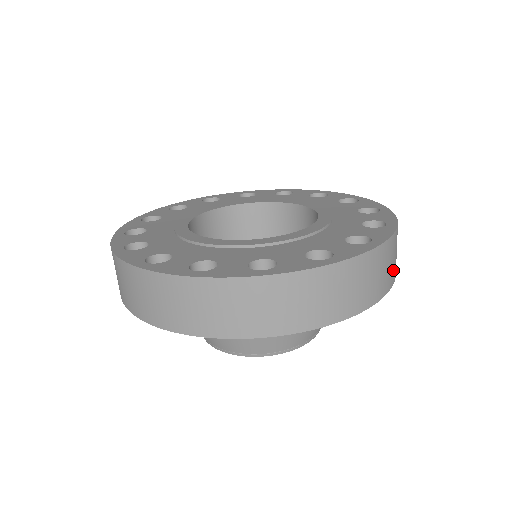
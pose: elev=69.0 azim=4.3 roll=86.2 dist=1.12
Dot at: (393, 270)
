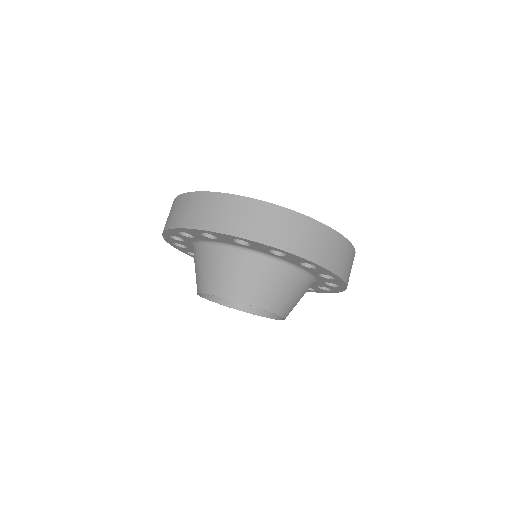
Dot at: (338, 263)
